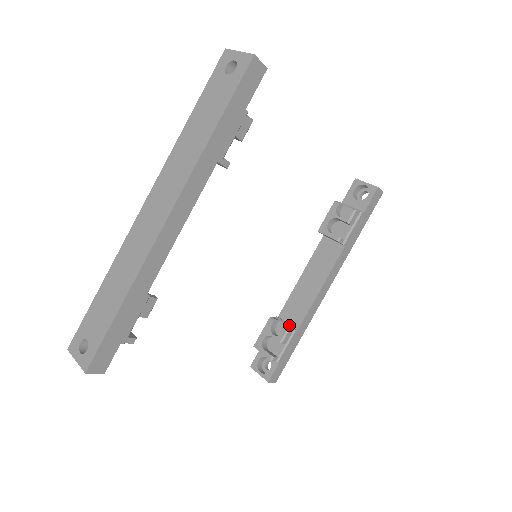
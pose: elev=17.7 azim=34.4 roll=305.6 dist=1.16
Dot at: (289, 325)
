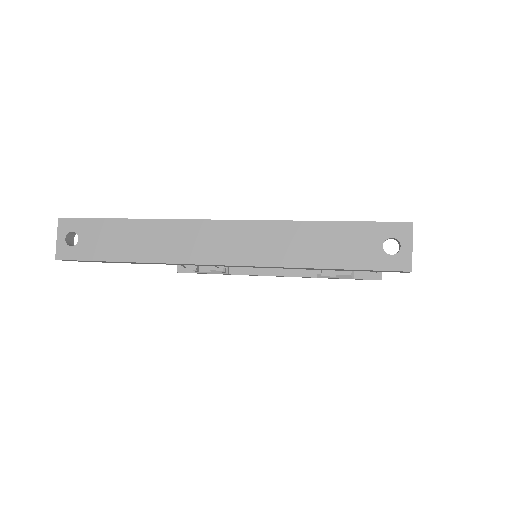
Dot at: occluded
